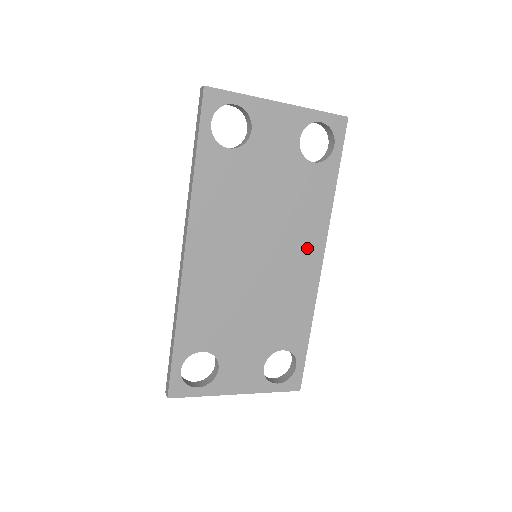
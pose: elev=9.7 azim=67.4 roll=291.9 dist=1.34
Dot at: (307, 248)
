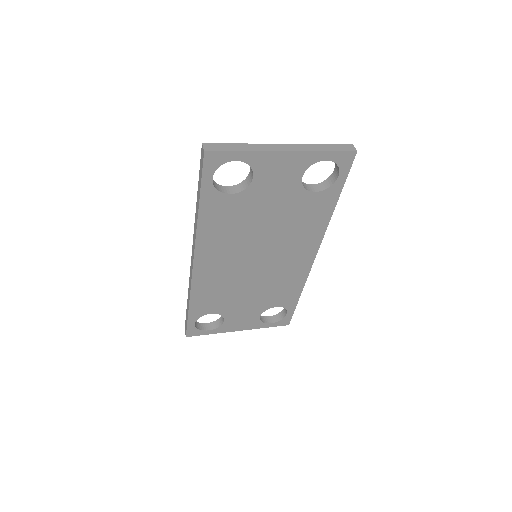
Dot at: (302, 249)
